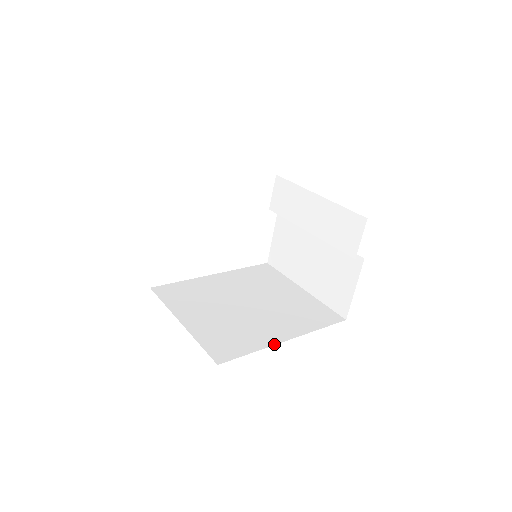
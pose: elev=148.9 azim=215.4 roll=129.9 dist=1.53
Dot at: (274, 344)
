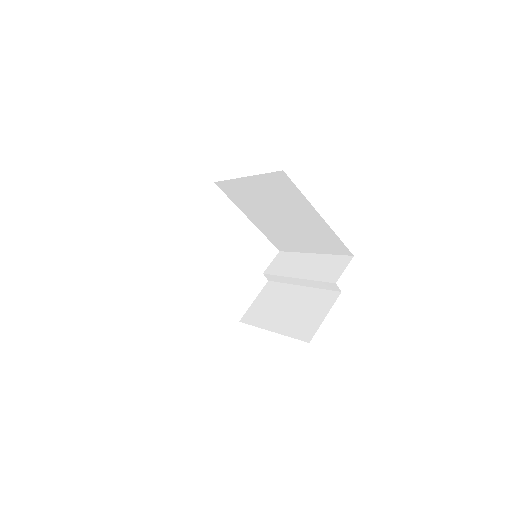
Dot at: occluded
